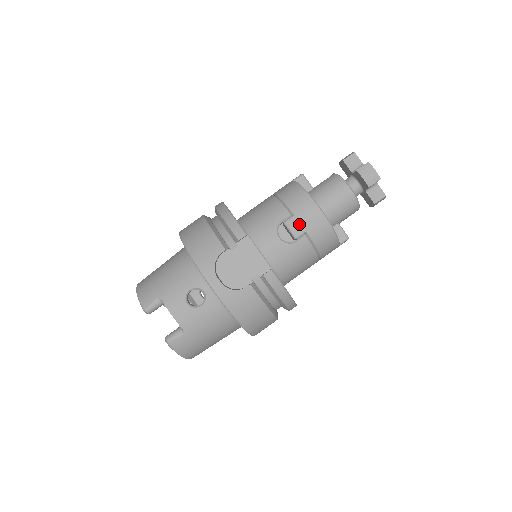
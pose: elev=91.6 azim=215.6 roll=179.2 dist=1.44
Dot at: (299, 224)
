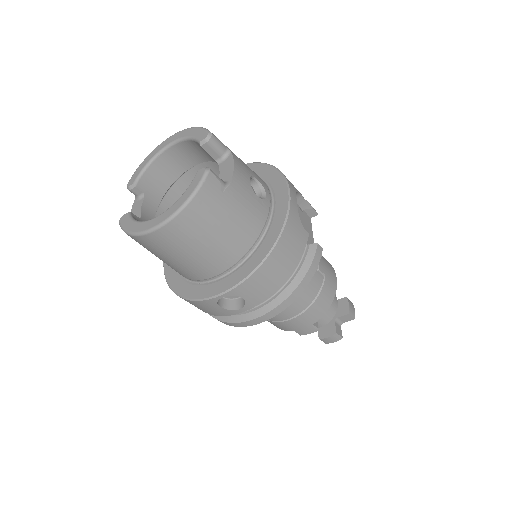
Dot at: (325, 266)
